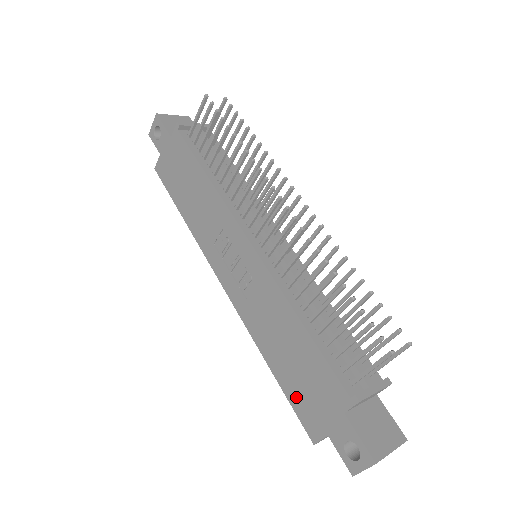
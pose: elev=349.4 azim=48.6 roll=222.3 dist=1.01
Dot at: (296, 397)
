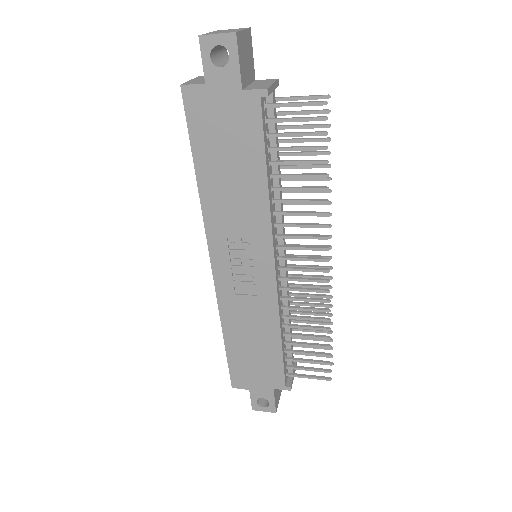
Dot at: (238, 364)
